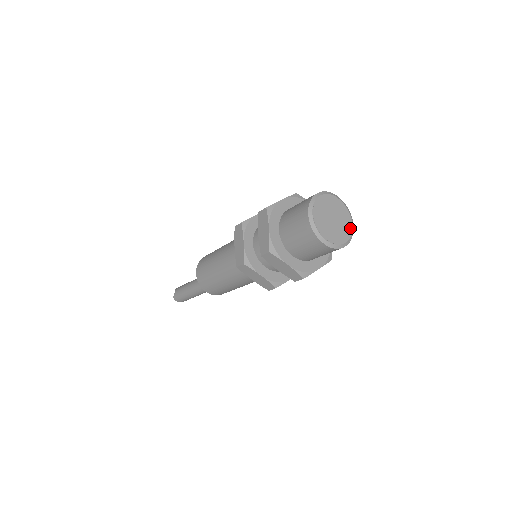
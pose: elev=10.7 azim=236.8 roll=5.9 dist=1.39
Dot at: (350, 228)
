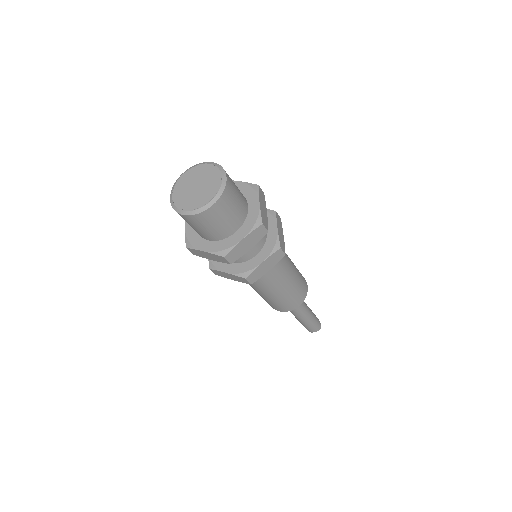
Dot at: (218, 184)
